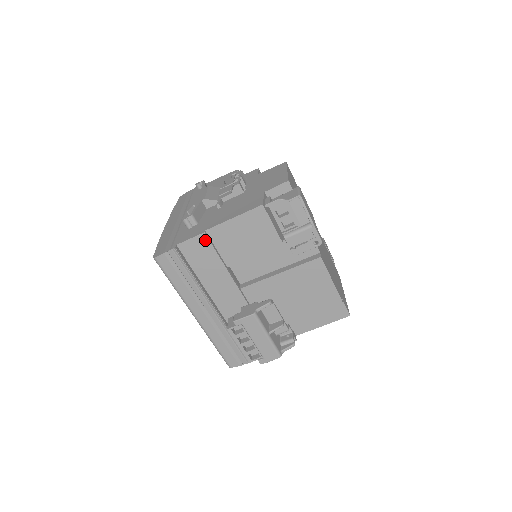
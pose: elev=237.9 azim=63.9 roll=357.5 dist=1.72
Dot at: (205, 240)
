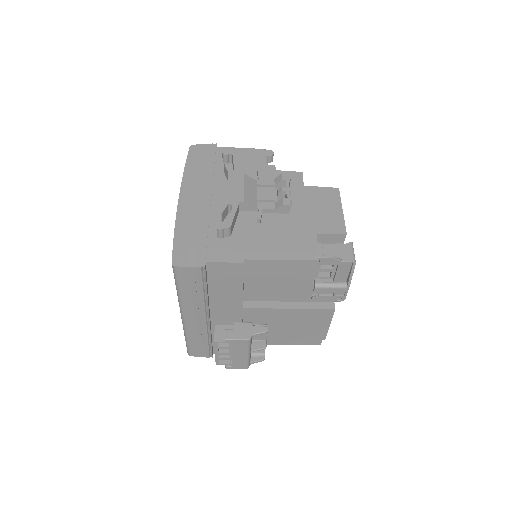
Dot at: (239, 268)
